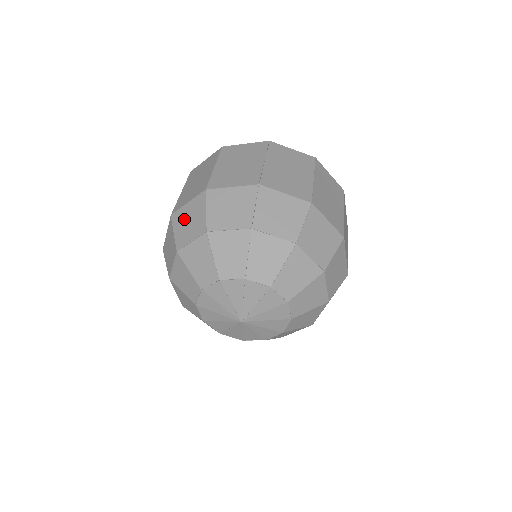
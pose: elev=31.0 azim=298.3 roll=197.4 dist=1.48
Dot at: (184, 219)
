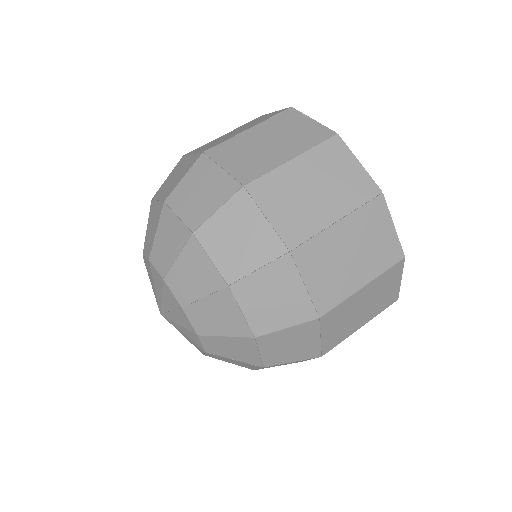
Dot at: occluded
